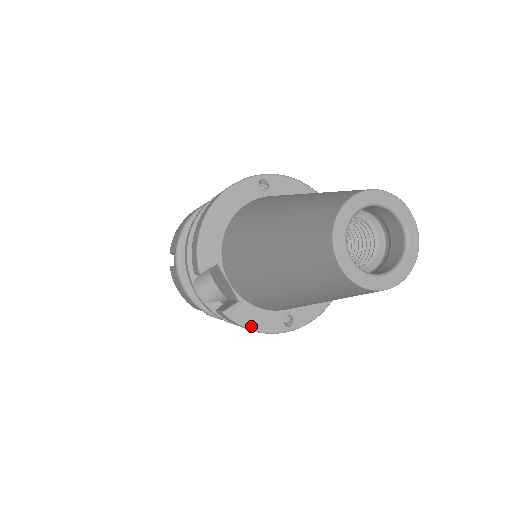
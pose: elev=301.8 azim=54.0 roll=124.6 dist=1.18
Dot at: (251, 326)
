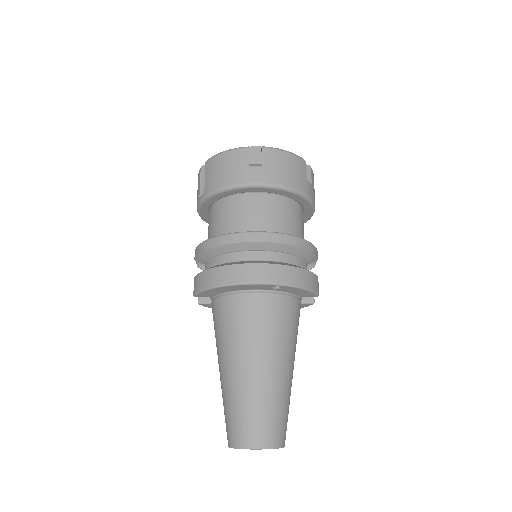
Dot at: occluded
